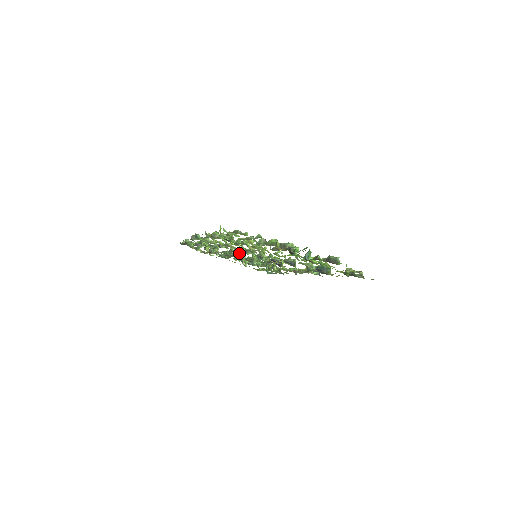
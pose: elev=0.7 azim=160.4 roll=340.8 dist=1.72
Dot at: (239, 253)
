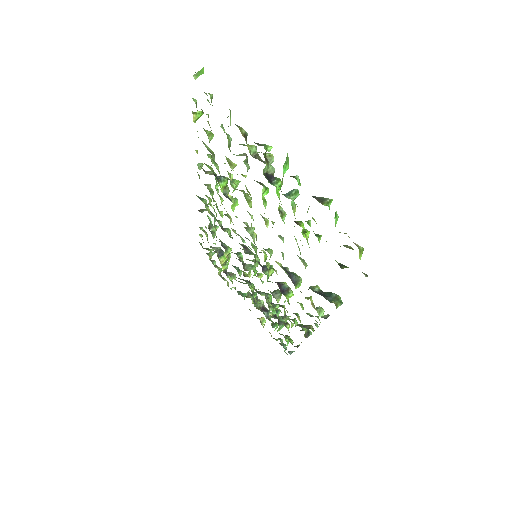
Dot at: (248, 267)
